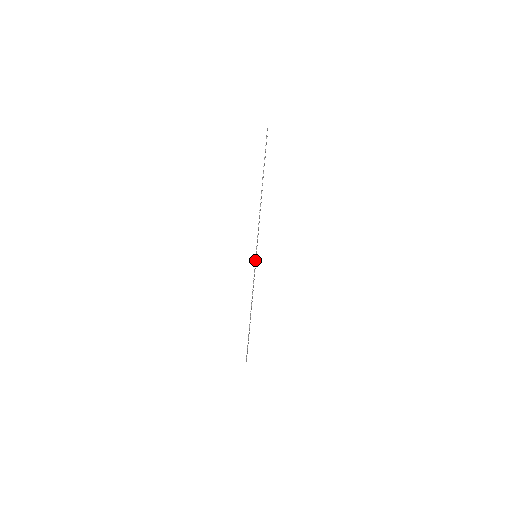
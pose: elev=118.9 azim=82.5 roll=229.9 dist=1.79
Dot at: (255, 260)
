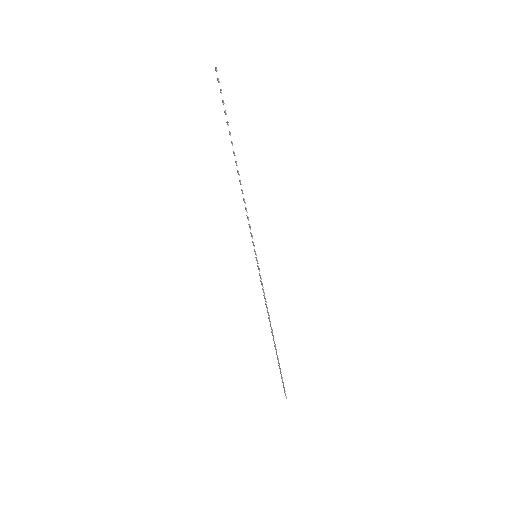
Dot at: (257, 262)
